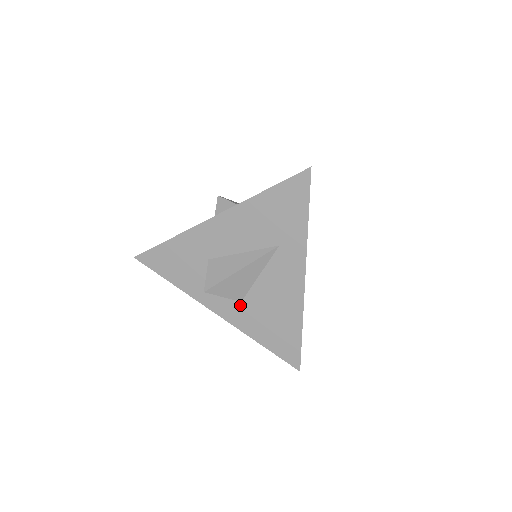
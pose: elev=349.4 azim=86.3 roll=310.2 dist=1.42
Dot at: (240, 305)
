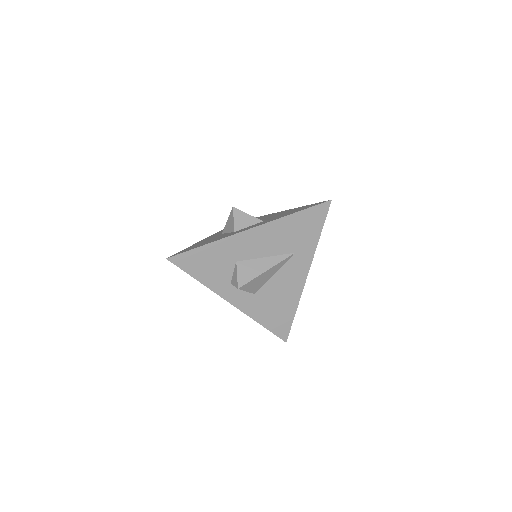
Dot at: (253, 296)
